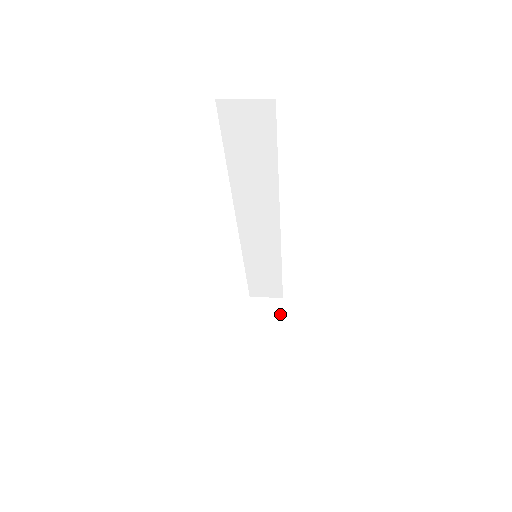
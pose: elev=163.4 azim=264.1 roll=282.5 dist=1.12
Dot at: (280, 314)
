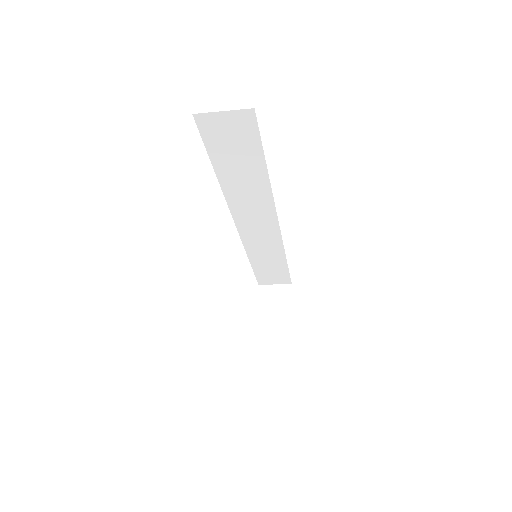
Dot at: (290, 301)
